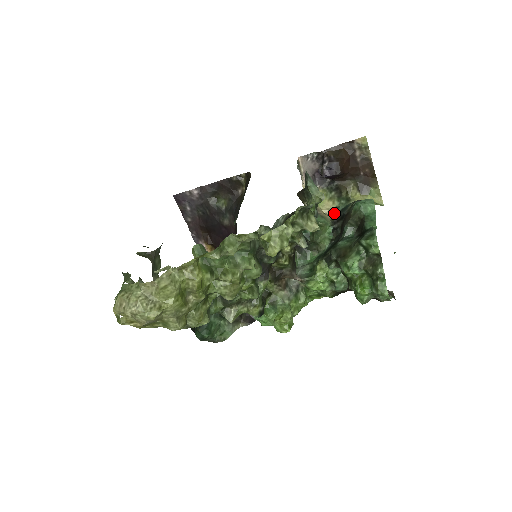
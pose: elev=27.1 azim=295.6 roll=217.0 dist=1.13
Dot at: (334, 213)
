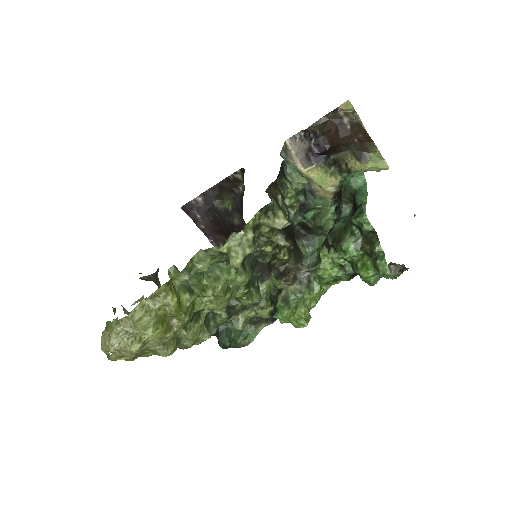
Dot at: occluded
